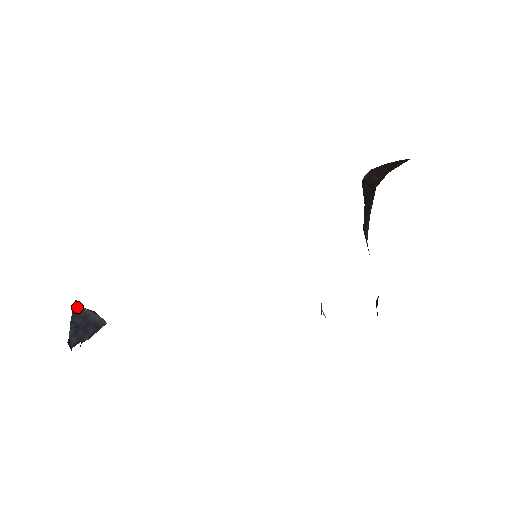
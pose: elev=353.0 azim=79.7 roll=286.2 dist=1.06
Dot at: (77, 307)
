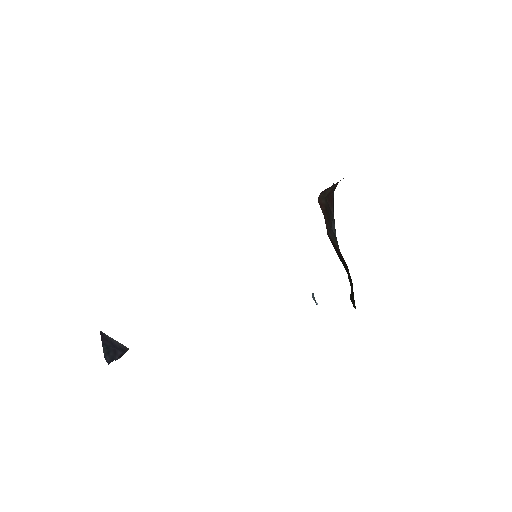
Dot at: (103, 334)
